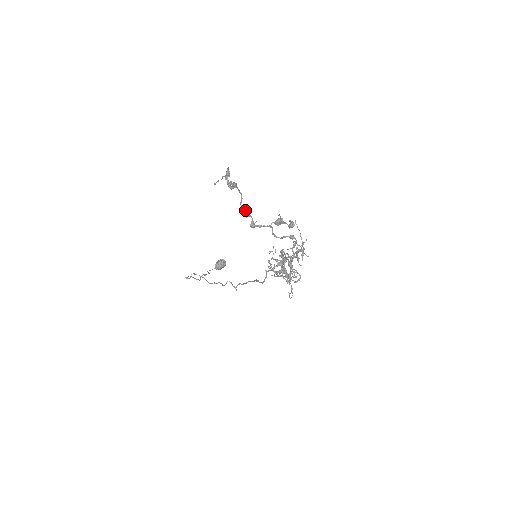
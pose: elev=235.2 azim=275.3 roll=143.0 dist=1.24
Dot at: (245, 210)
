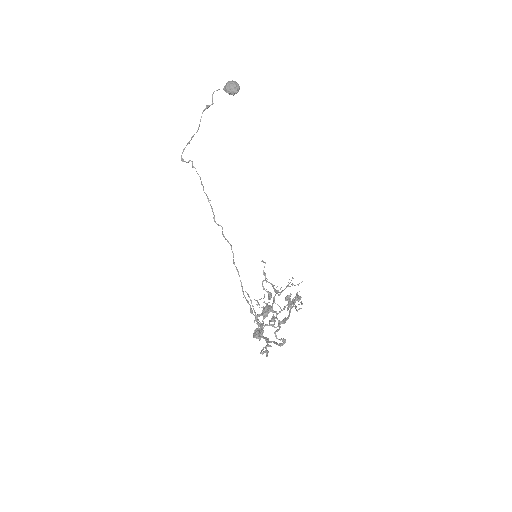
Dot at: occluded
